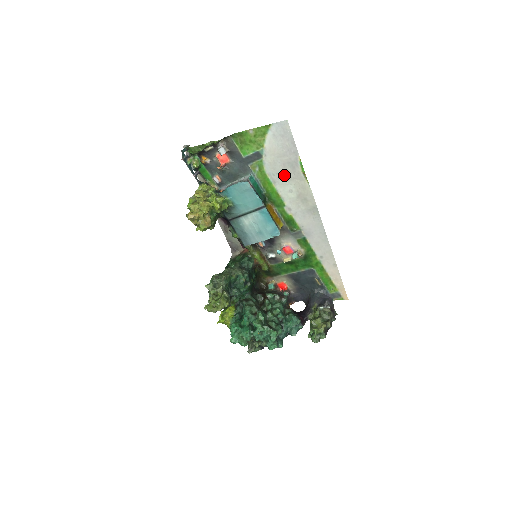
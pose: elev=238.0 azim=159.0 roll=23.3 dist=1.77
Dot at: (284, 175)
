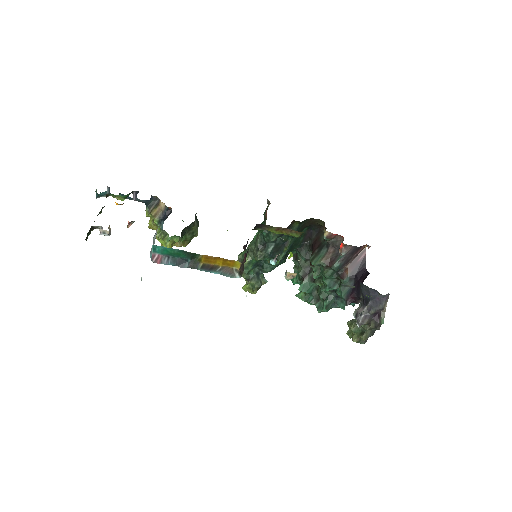
Dot at: occluded
